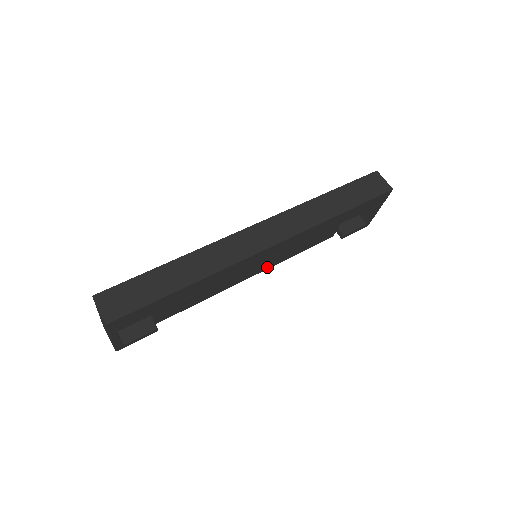
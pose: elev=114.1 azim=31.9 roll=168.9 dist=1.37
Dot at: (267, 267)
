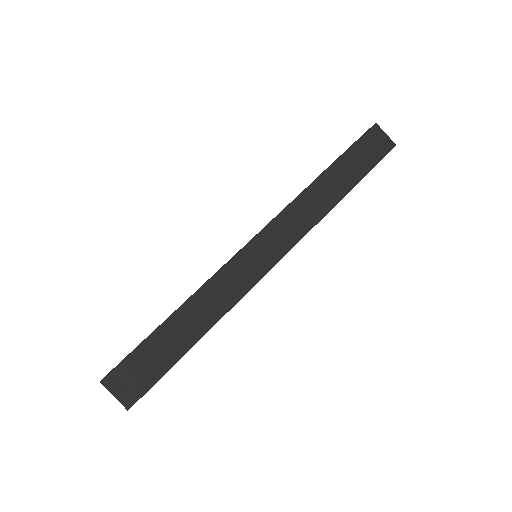
Dot at: occluded
